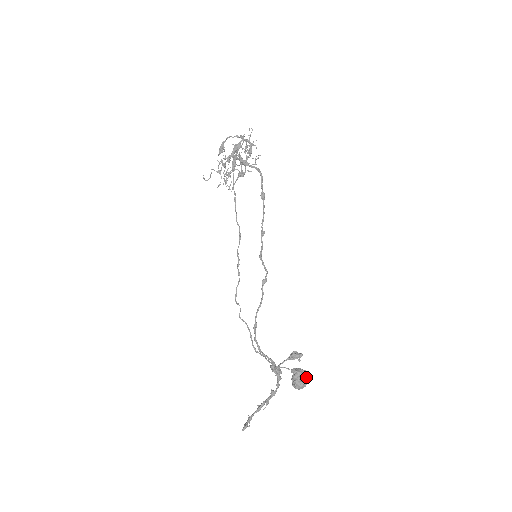
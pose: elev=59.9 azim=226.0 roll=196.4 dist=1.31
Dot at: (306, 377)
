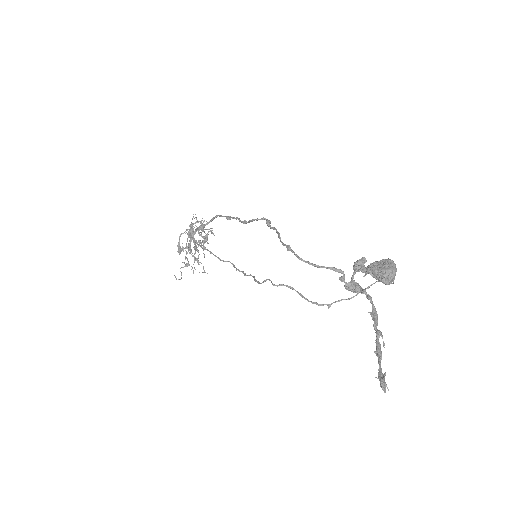
Dot at: (386, 260)
